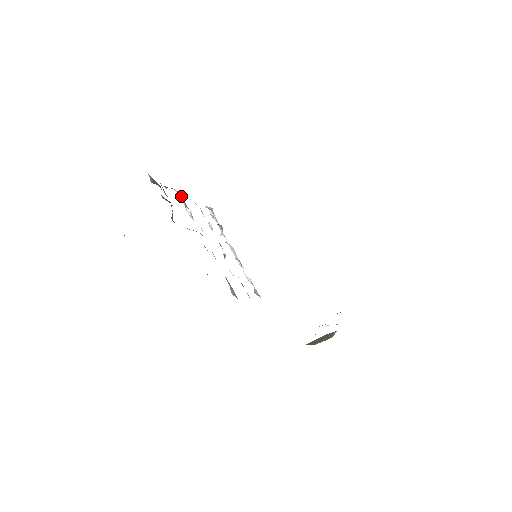
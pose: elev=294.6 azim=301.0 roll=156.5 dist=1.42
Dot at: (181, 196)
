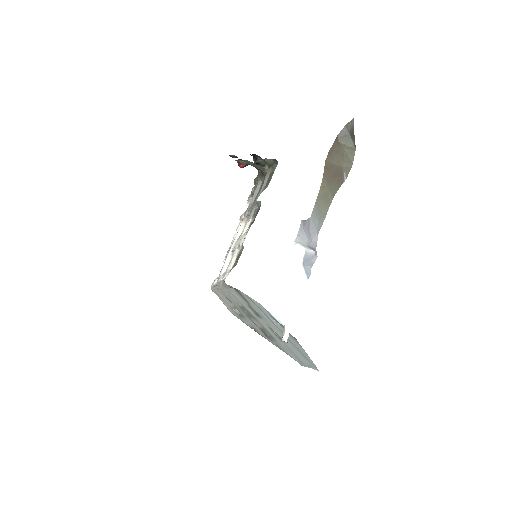
Dot at: occluded
